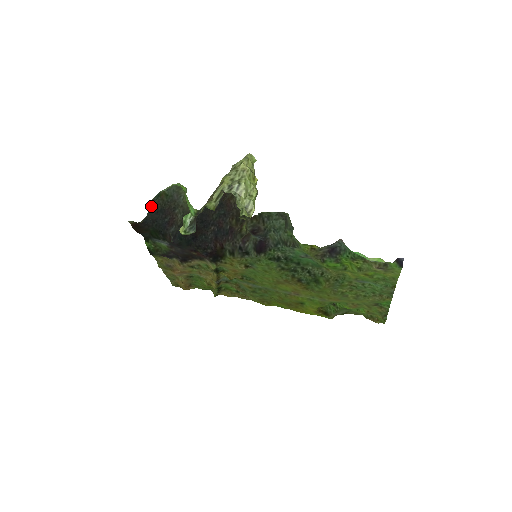
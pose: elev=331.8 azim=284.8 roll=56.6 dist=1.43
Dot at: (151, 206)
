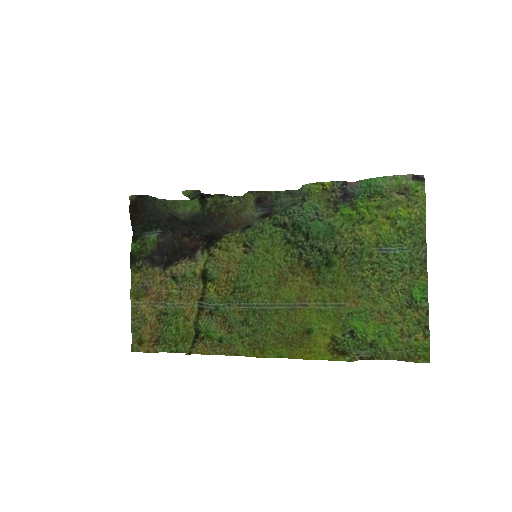
Dot at: (155, 205)
